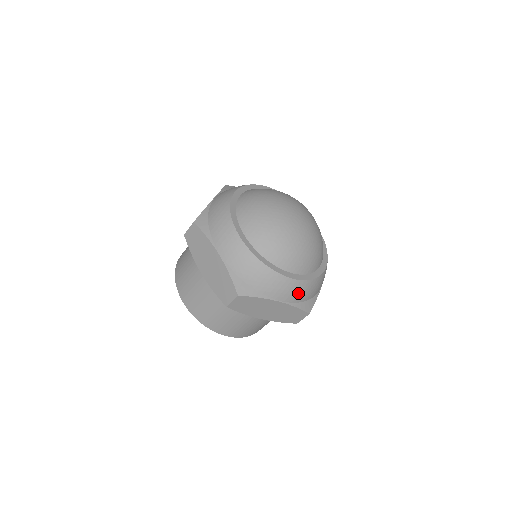
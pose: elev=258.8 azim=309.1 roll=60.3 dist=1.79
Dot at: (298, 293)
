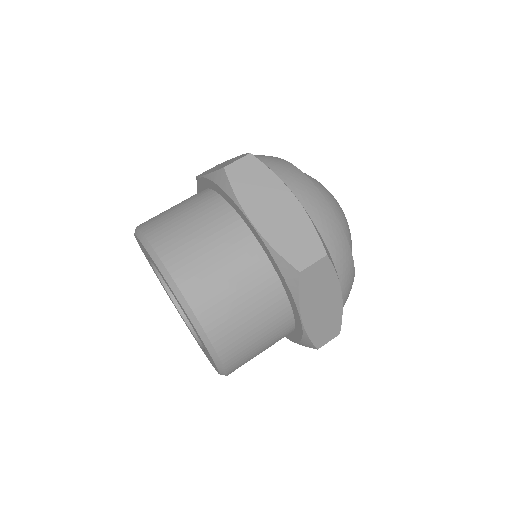
Dot at: (348, 293)
